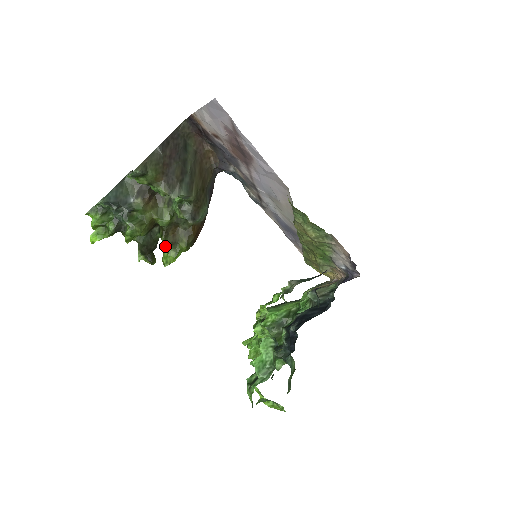
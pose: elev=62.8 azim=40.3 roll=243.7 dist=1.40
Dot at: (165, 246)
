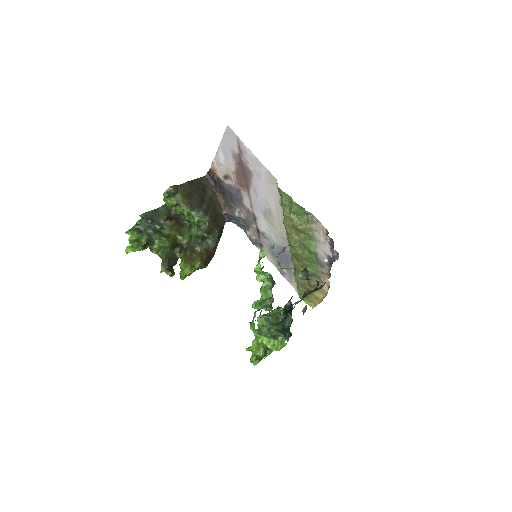
Dot at: (183, 263)
